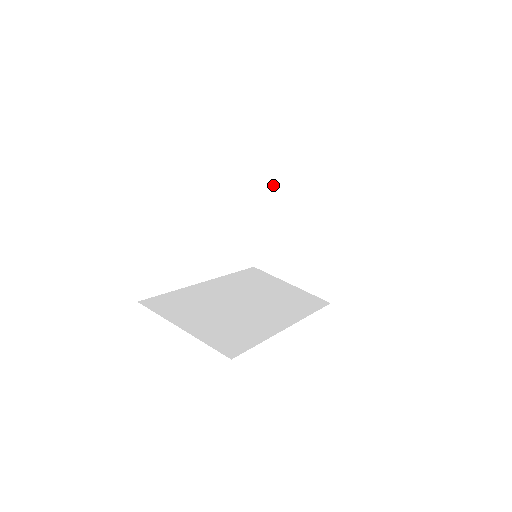
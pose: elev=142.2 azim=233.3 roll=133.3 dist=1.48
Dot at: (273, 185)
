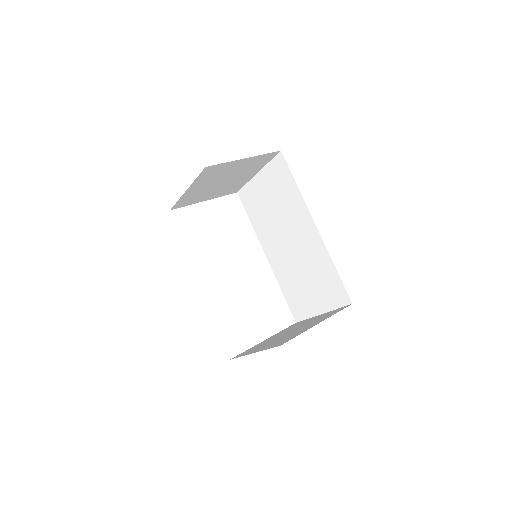
Dot at: occluded
